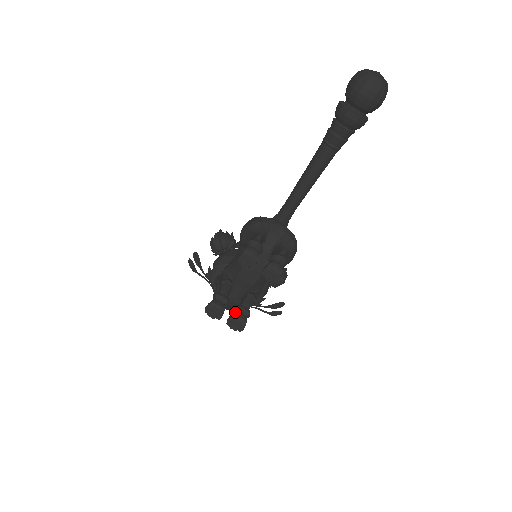
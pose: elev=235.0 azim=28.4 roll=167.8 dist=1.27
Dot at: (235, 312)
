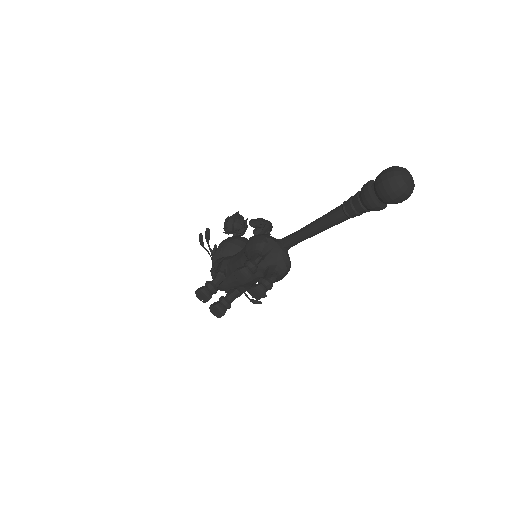
Dot at: (219, 302)
